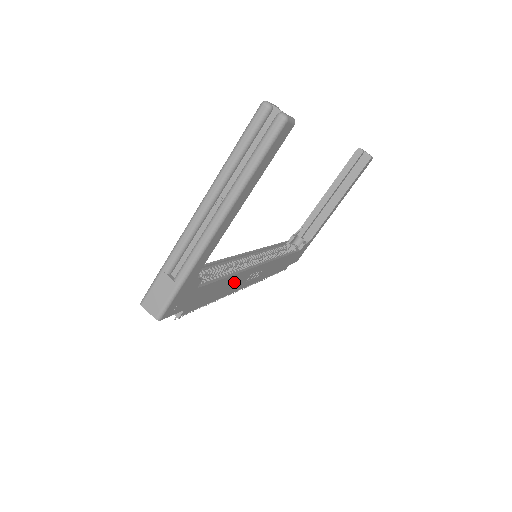
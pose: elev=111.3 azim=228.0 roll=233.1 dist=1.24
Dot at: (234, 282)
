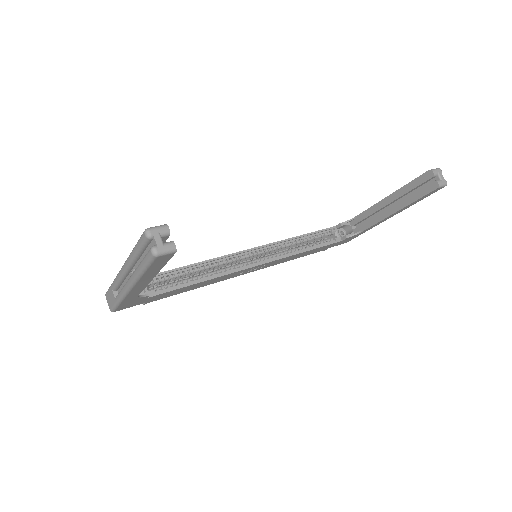
Dot at: (216, 280)
